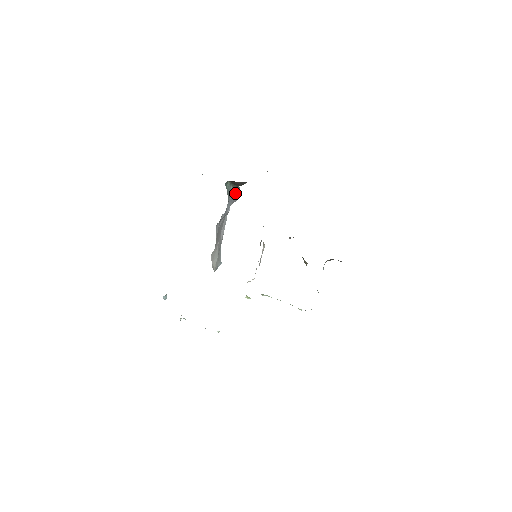
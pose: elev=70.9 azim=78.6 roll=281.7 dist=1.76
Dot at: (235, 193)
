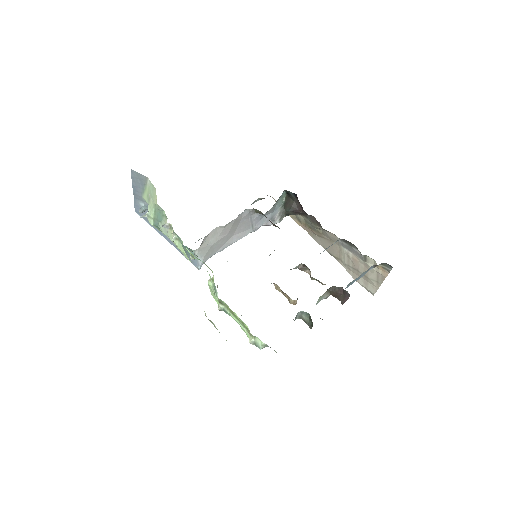
Dot at: (277, 217)
